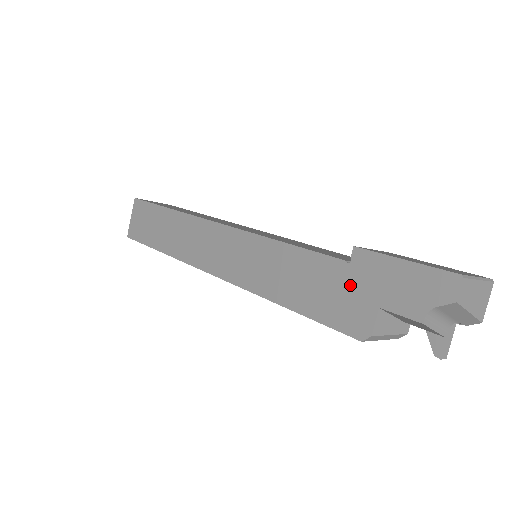
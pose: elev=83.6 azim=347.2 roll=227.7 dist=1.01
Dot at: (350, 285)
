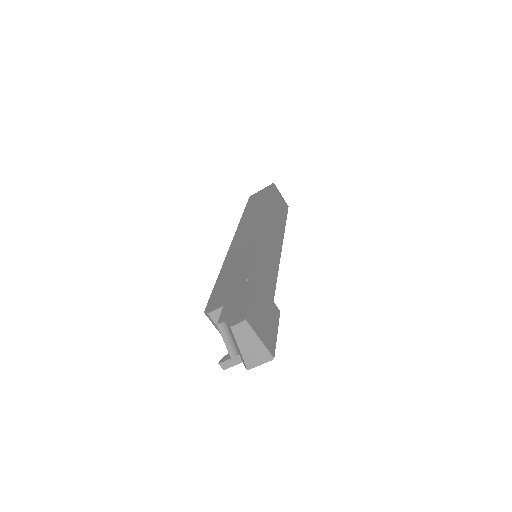
Dot at: (234, 289)
